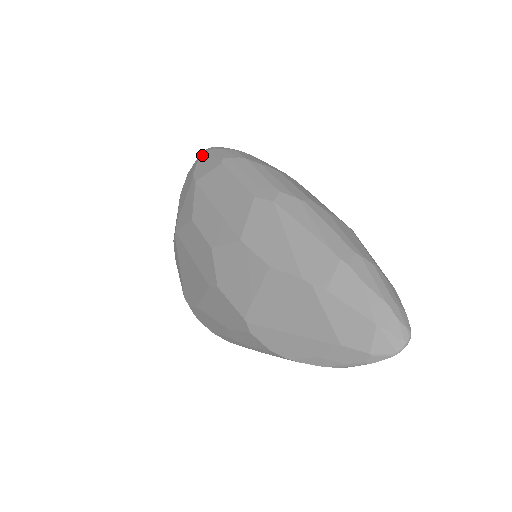
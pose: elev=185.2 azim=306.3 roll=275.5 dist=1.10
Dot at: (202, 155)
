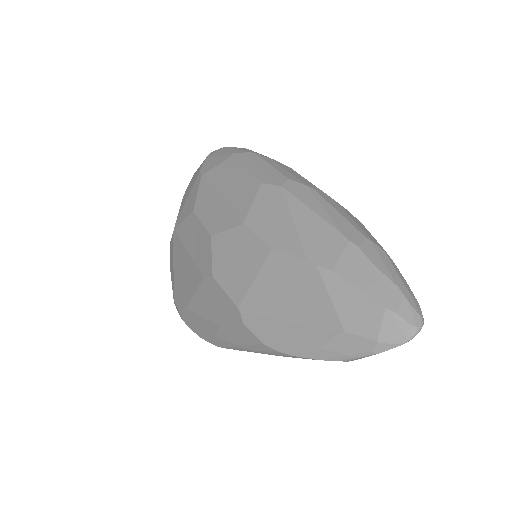
Dot at: (211, 154)
